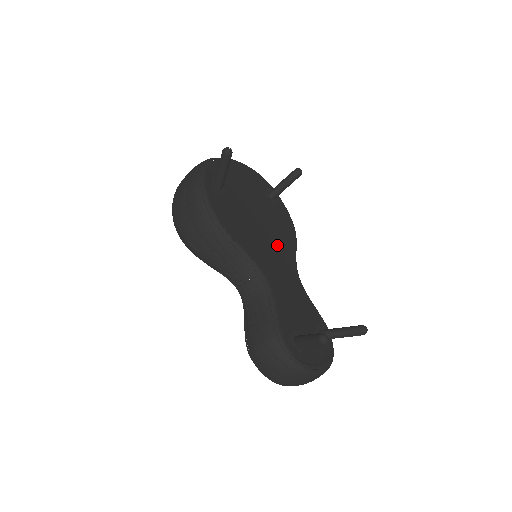
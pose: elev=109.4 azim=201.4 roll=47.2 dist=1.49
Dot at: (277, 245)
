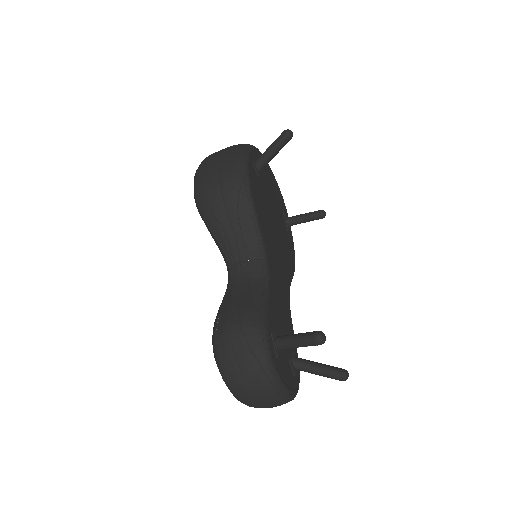
Dot at: (282, 257)
